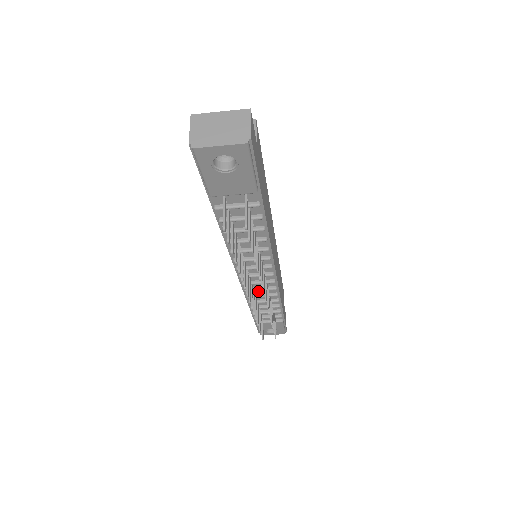
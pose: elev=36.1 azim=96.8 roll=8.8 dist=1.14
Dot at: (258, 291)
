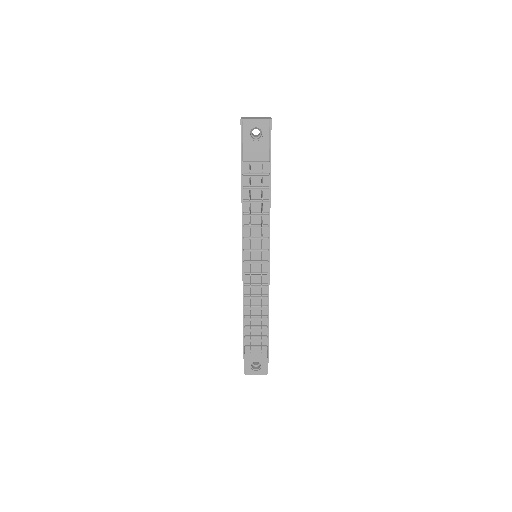
Dot at: (254, 290)
